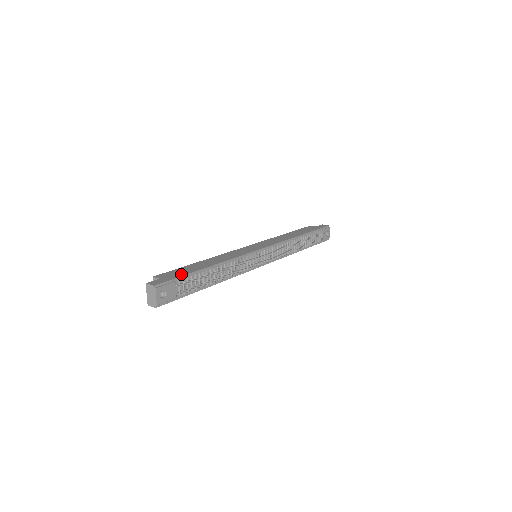
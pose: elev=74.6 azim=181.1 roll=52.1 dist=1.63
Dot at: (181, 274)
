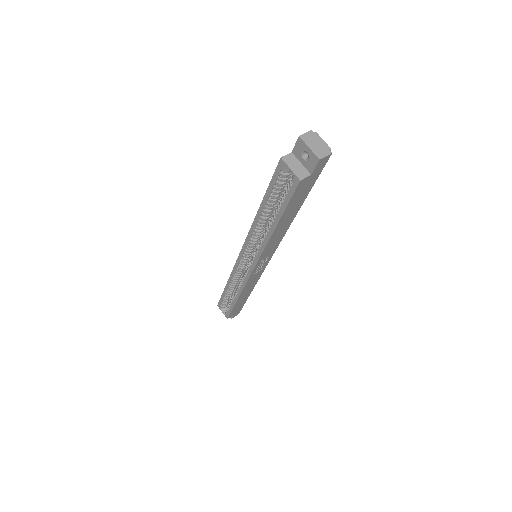
Dot at: occluded
